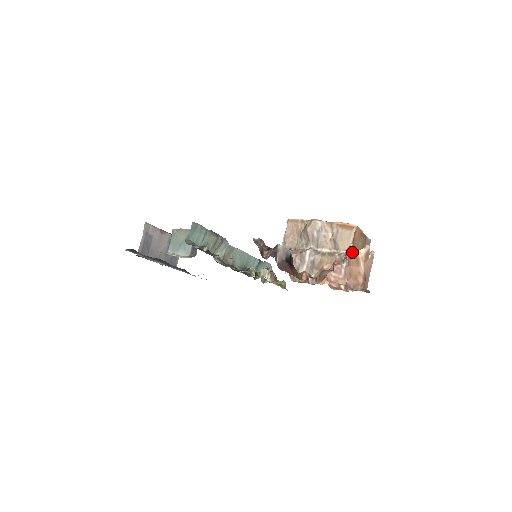
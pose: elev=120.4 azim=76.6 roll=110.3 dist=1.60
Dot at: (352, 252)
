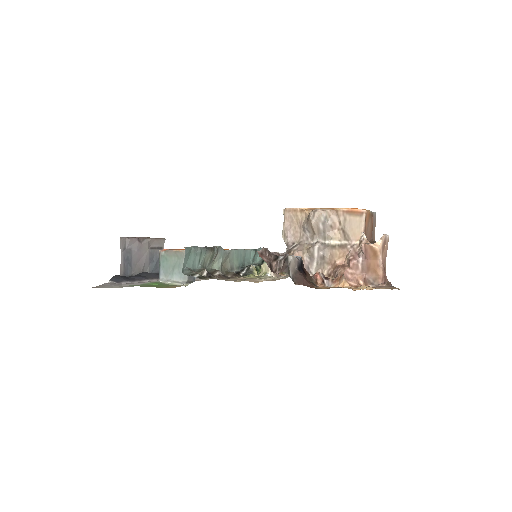
Dot at: (369, 246)
